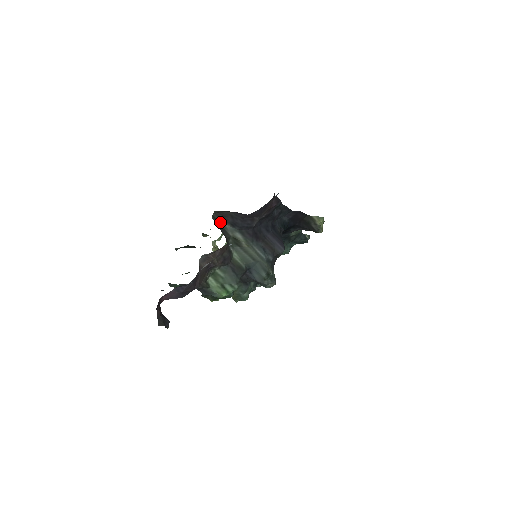
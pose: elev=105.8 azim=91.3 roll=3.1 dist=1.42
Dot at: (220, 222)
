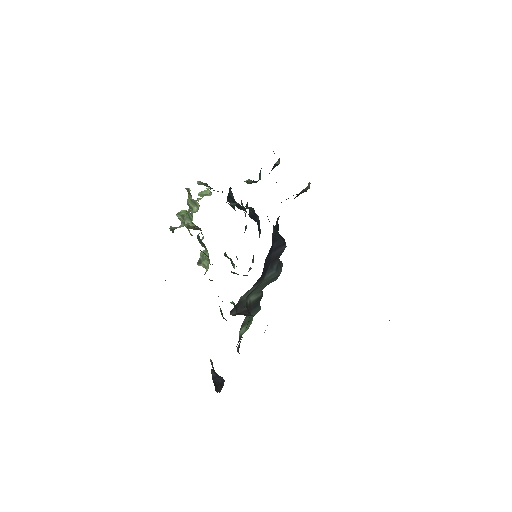
Dot at: (236, 304)
